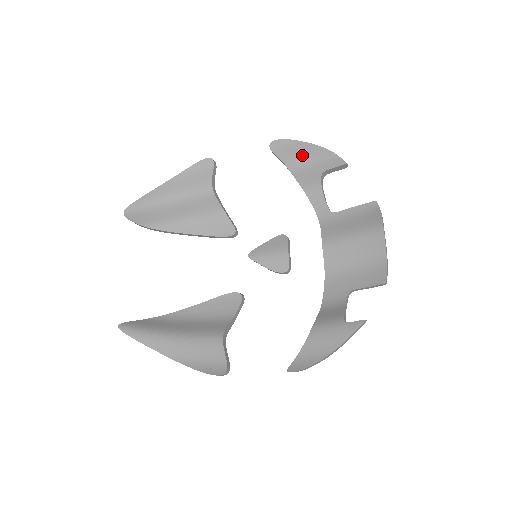
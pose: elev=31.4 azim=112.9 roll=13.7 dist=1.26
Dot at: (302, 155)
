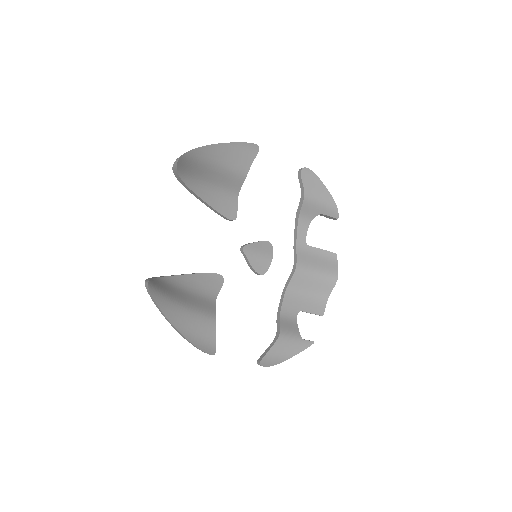
Dot at: (319, 194)
